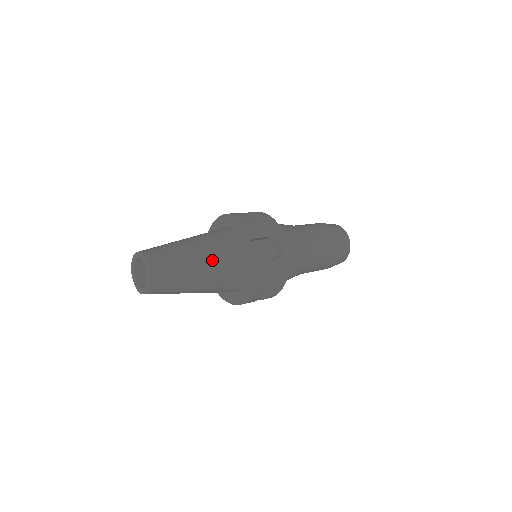
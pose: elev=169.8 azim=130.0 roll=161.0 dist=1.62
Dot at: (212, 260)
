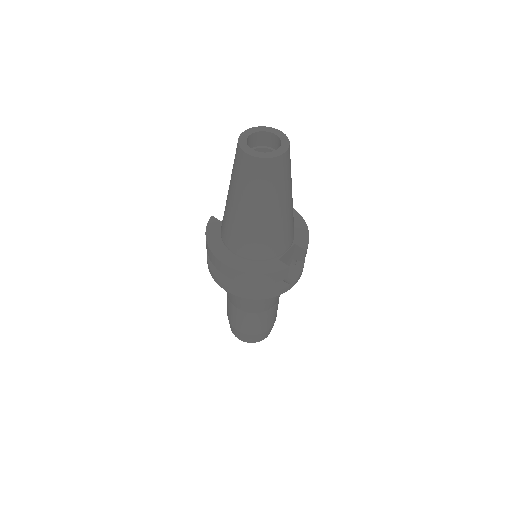
Dot at: (285, 216)
